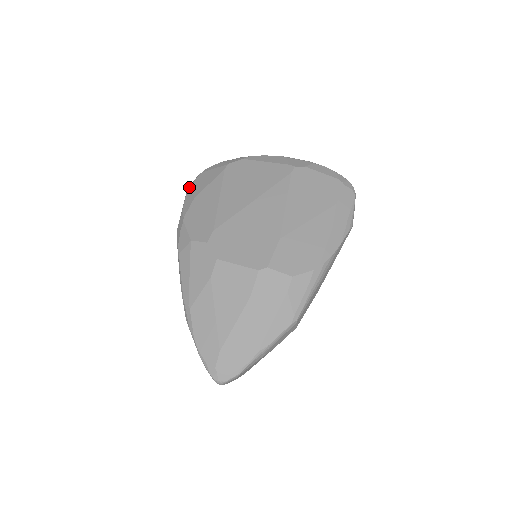
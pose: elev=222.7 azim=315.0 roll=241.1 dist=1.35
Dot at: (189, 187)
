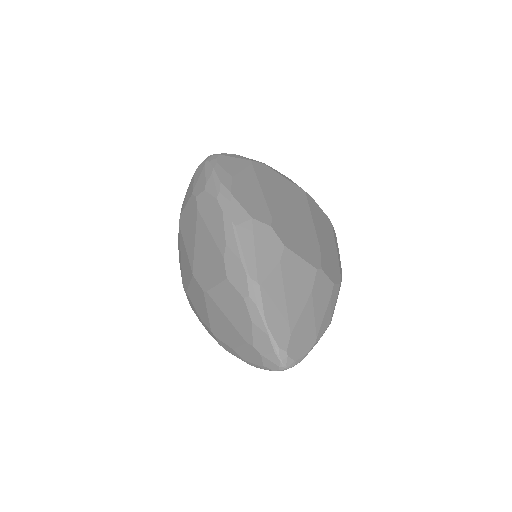
Dot at: (211, 162)
